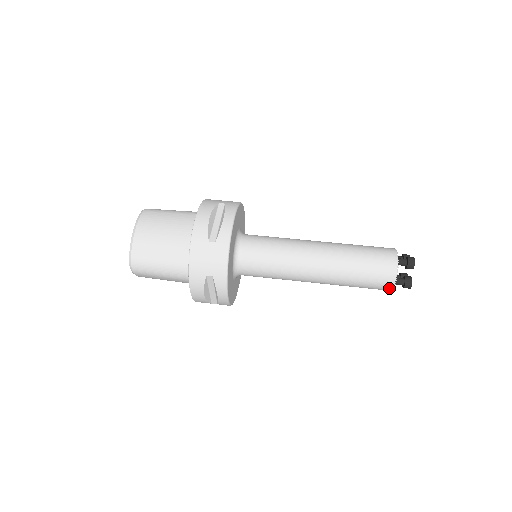
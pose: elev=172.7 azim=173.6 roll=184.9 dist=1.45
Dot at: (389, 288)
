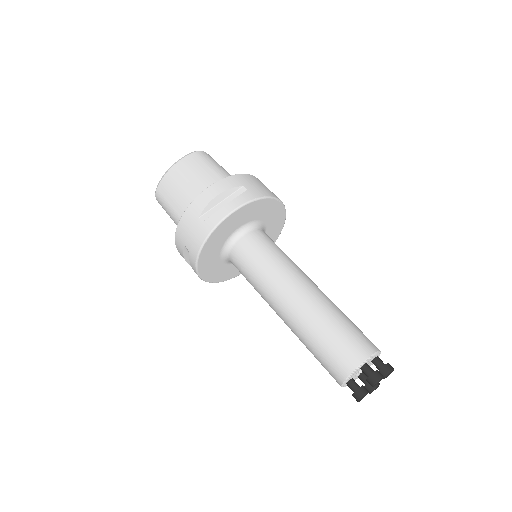
Dot at: (338, 383)
